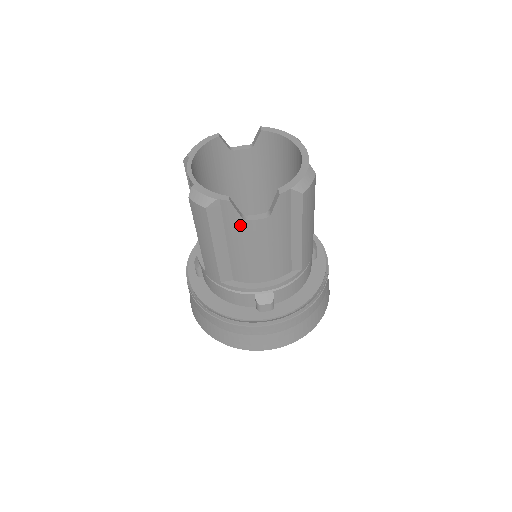
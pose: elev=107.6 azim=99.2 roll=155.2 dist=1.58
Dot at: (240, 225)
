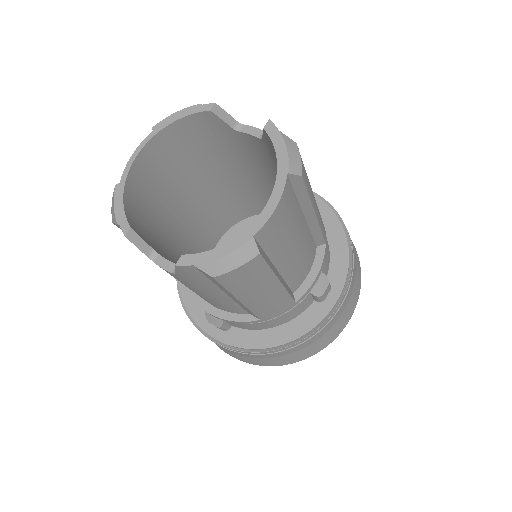
Dot at: occluded
